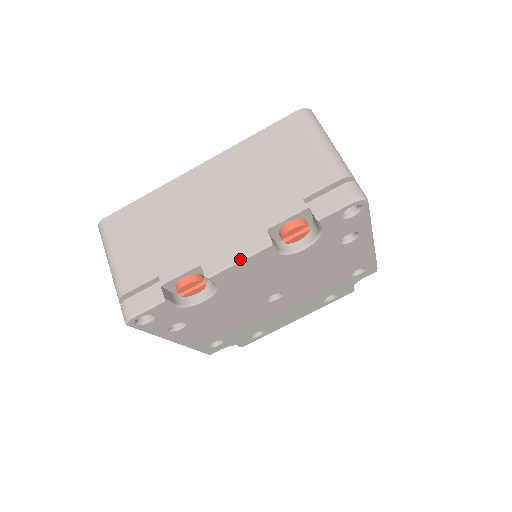
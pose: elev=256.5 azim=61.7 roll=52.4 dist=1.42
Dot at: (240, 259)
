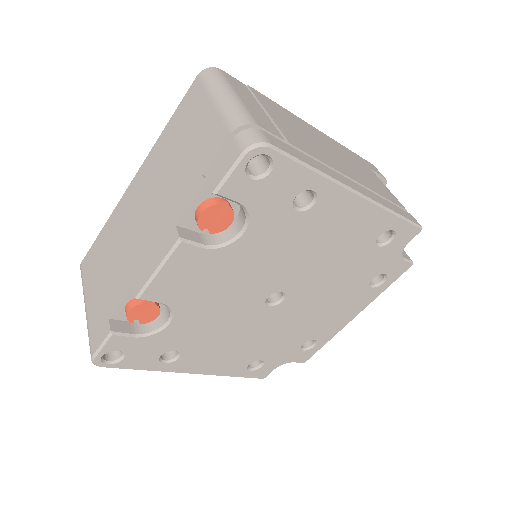
Dot at: (157, 268)
